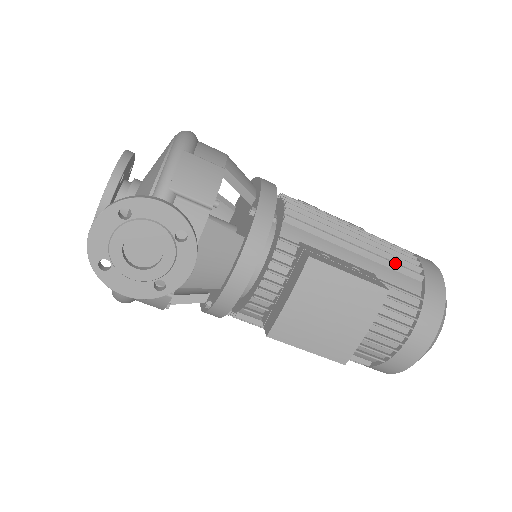
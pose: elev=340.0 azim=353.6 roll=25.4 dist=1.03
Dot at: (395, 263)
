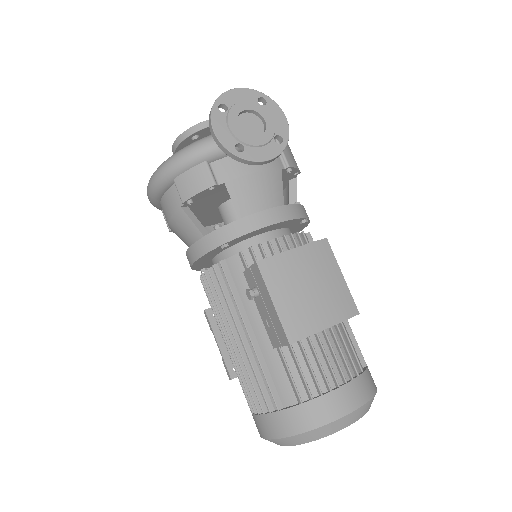
Dot at: occluded
